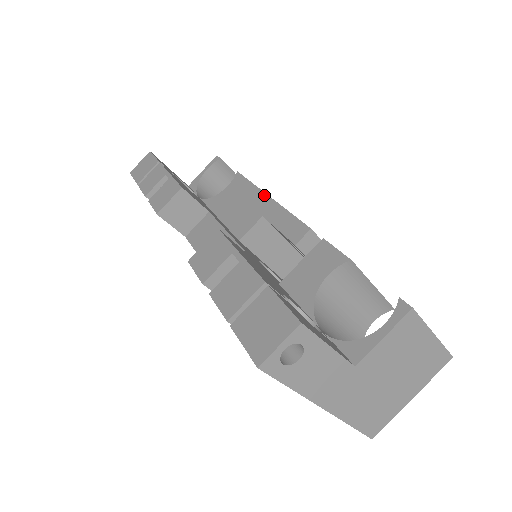
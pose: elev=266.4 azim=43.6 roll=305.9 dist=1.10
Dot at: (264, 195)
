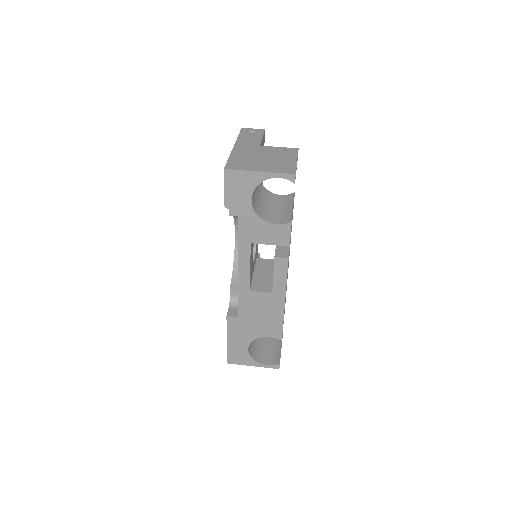
Dot at: occluded
